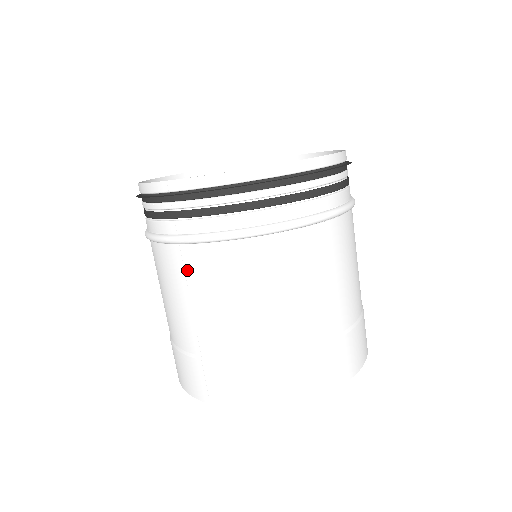
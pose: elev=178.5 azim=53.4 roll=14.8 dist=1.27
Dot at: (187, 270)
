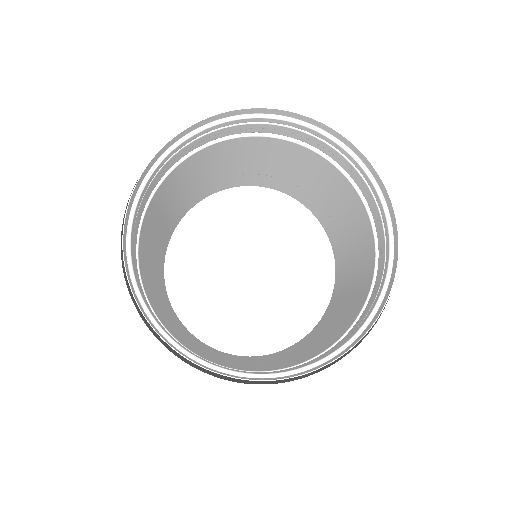
Dot at: occluded
